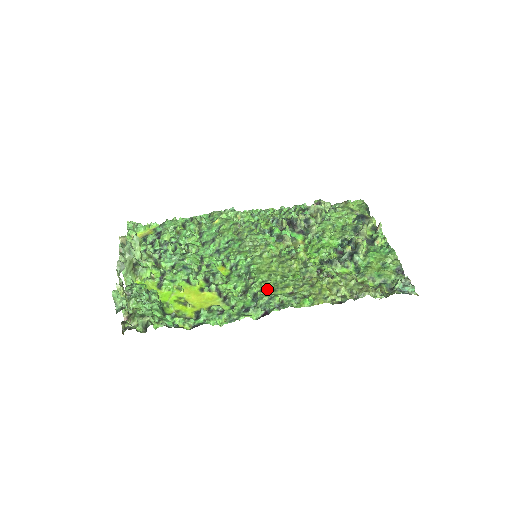
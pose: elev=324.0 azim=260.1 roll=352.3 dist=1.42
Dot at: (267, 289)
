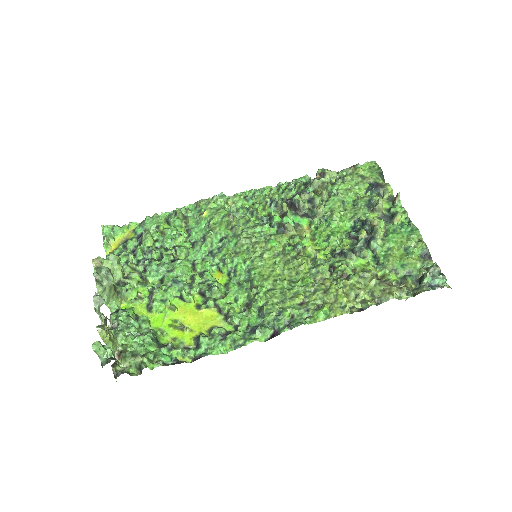
Dot at: (273, 301)
